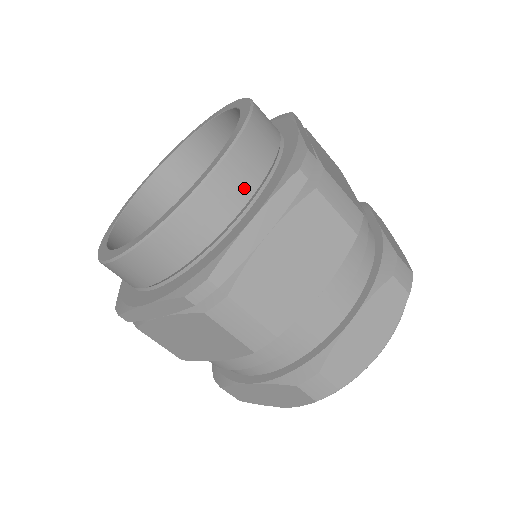
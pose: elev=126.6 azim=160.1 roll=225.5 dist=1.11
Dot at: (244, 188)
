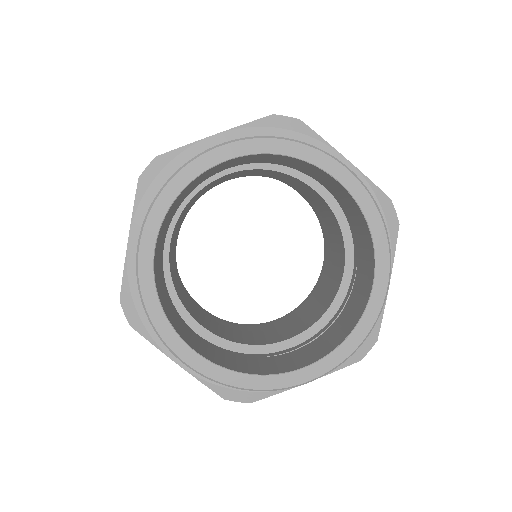
Dot at: occluded
